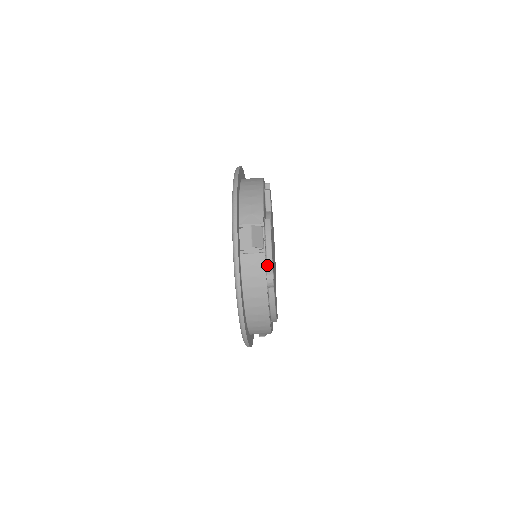
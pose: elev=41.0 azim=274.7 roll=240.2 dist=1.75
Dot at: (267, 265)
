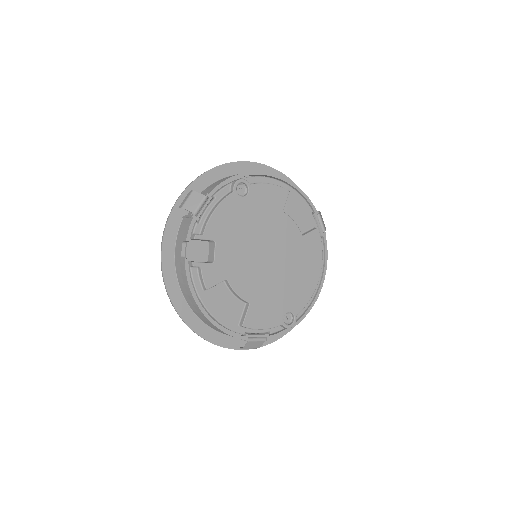
Dot at: occluded
